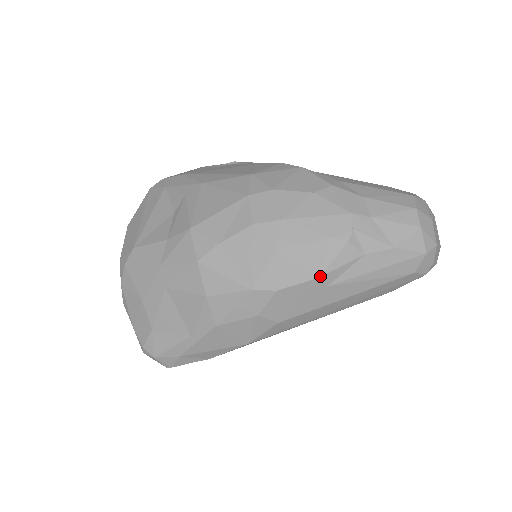
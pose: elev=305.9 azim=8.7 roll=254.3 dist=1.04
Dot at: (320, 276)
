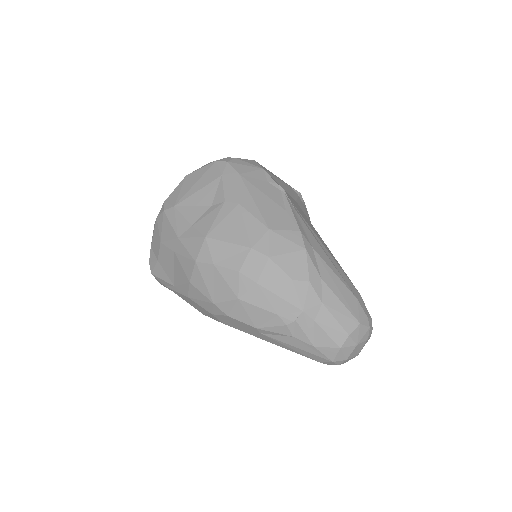
Dot at: (257, 328)
